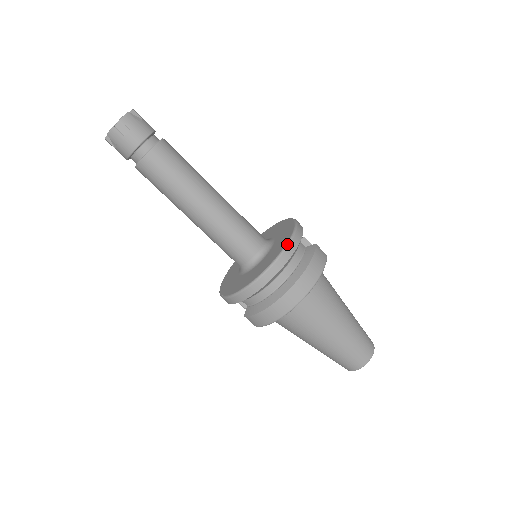
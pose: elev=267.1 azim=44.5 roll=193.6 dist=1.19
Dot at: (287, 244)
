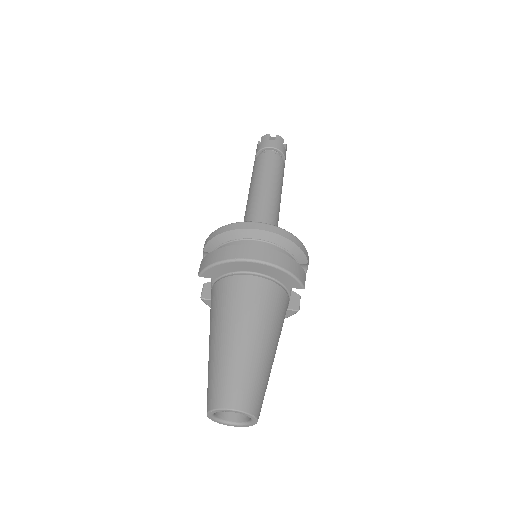
Dot at: occluded
